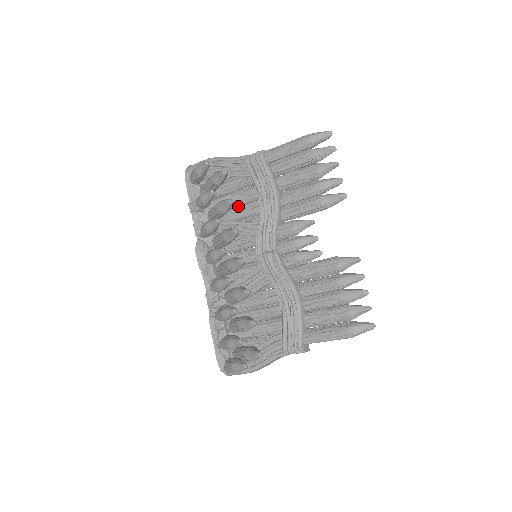
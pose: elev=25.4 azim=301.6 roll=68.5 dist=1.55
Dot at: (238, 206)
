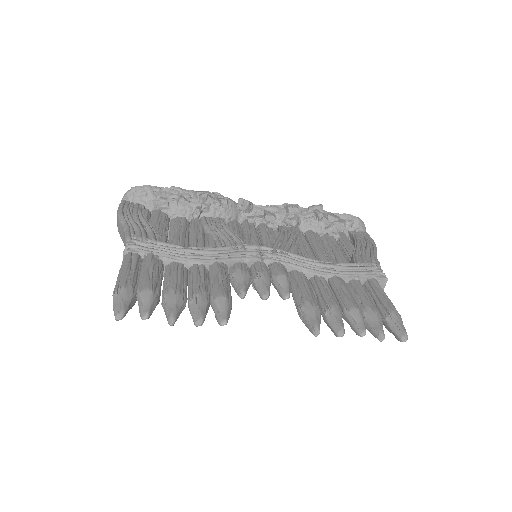
Dot at: (188, 238)
